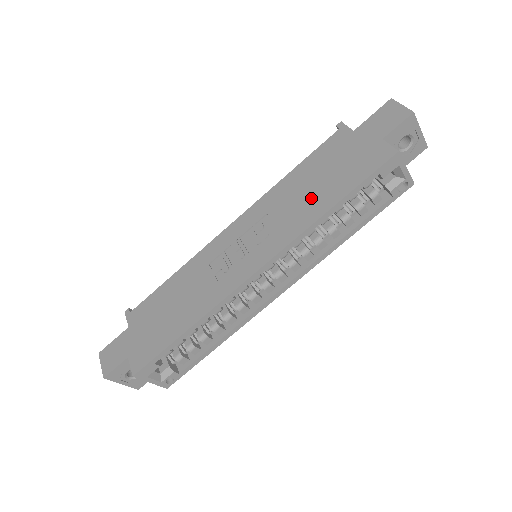
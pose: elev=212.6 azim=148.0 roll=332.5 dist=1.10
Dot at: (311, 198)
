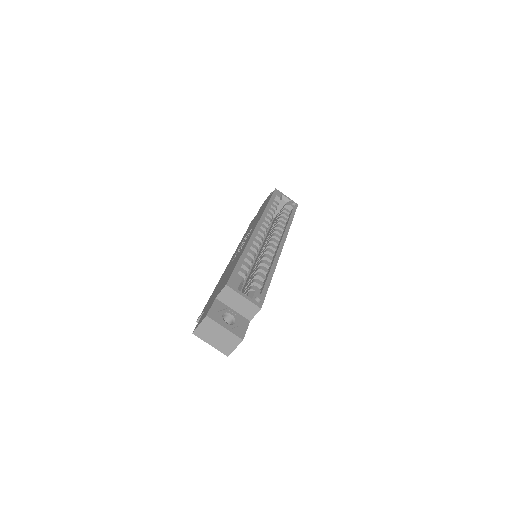
Dot at: occluded
